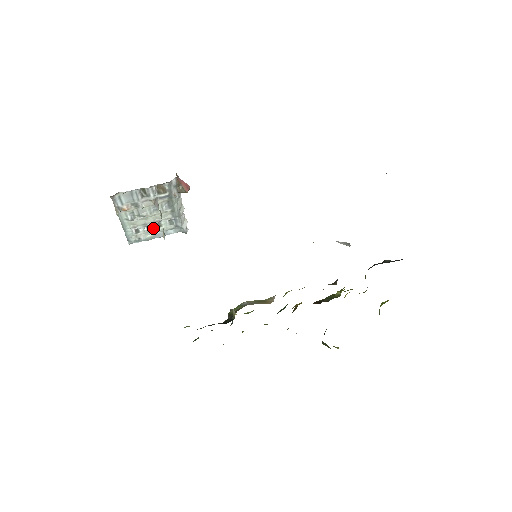
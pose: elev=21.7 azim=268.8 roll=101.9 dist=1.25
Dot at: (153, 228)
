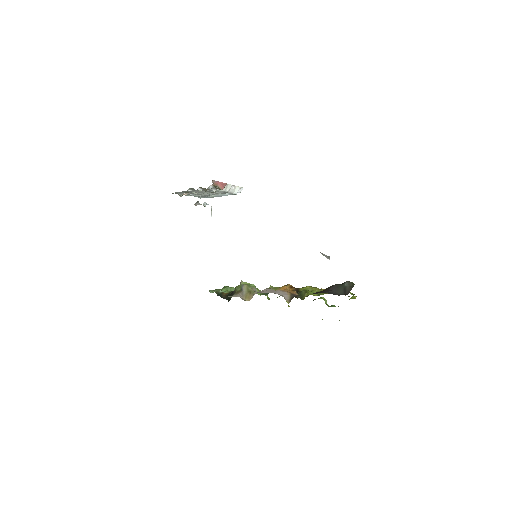
Dot at: (212, 194)
